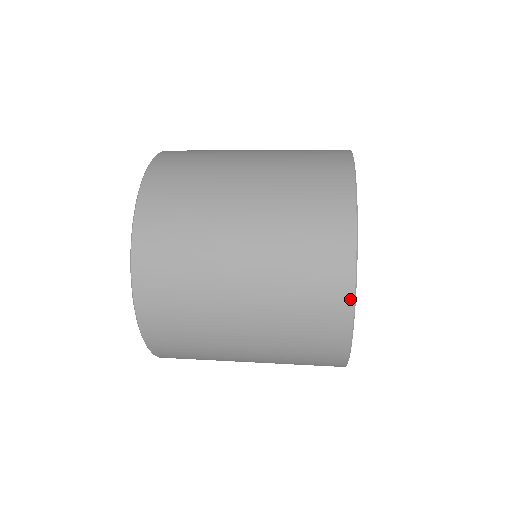
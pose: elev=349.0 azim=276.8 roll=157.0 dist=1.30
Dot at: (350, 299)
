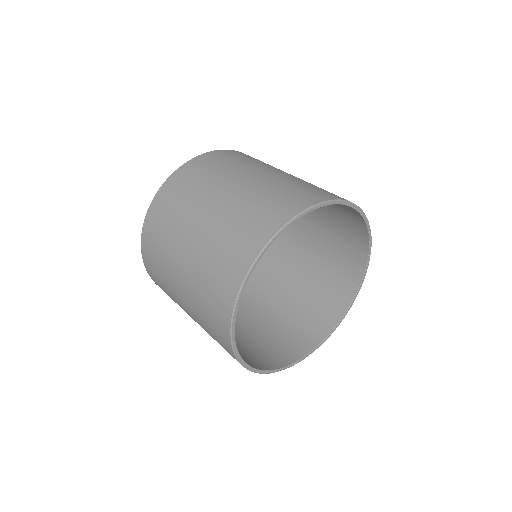
Dot at: (230, 310)
